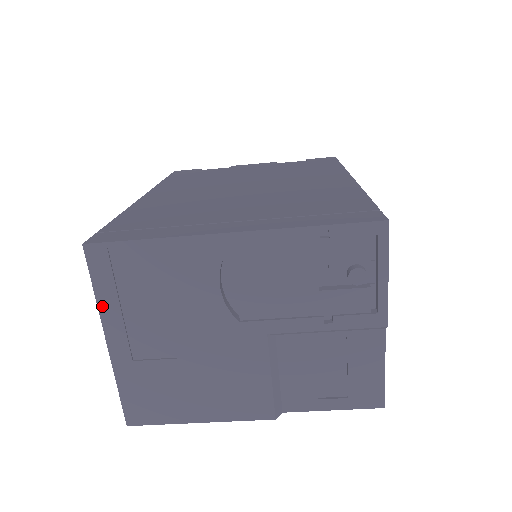
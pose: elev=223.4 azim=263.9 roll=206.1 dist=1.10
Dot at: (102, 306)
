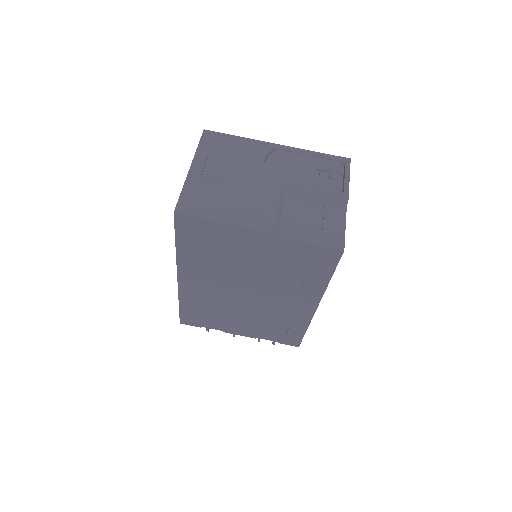
Dot at: (198, 153)
